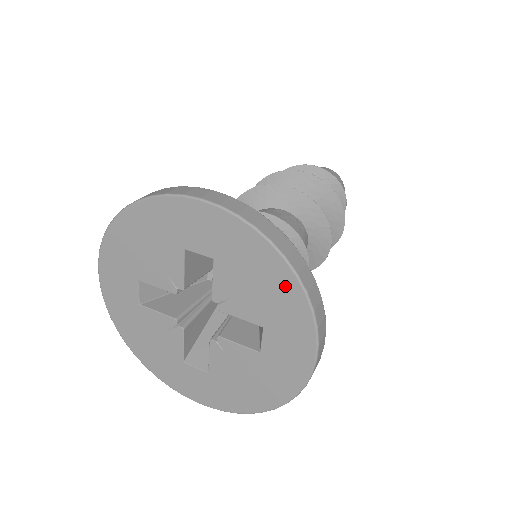
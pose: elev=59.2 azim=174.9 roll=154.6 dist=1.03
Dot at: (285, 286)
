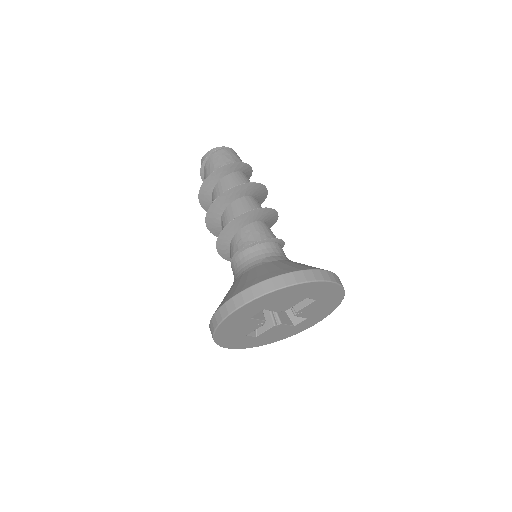
Dot at: (333, 306)
